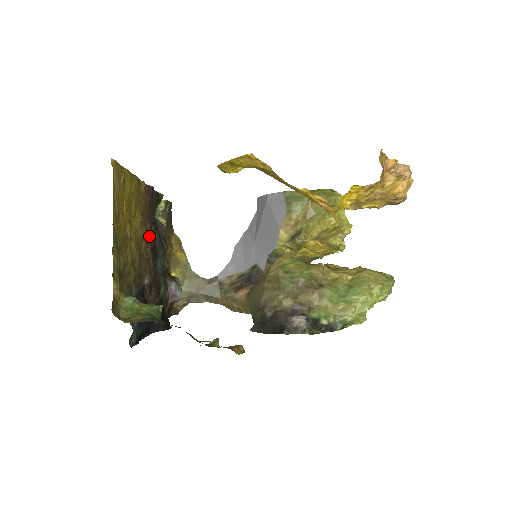
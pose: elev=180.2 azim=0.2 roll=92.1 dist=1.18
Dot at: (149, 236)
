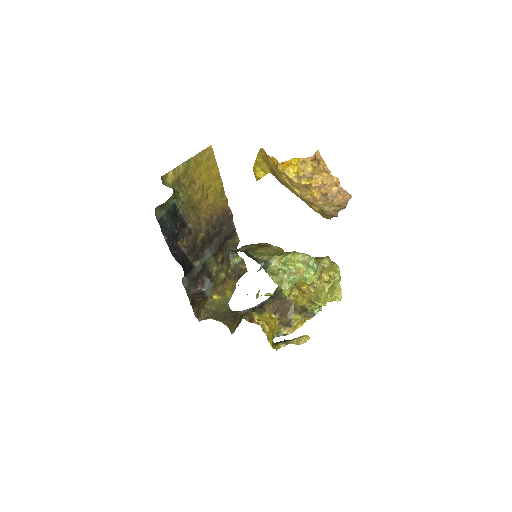
Dot at: (212, 226)
